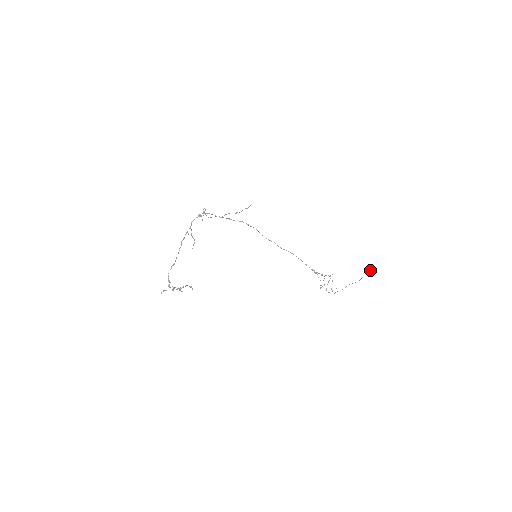
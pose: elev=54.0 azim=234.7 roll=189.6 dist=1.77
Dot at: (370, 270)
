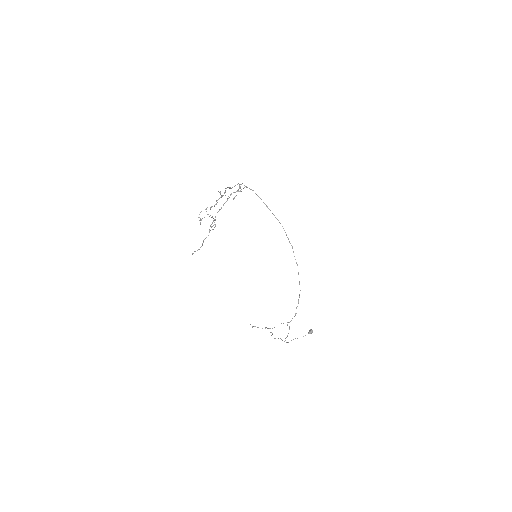
Dot at: (310, 332)
